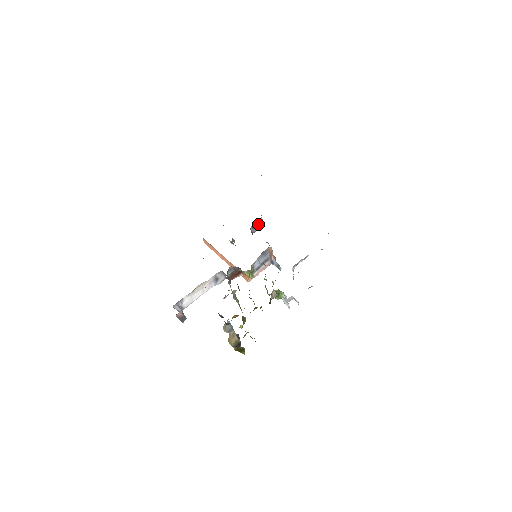
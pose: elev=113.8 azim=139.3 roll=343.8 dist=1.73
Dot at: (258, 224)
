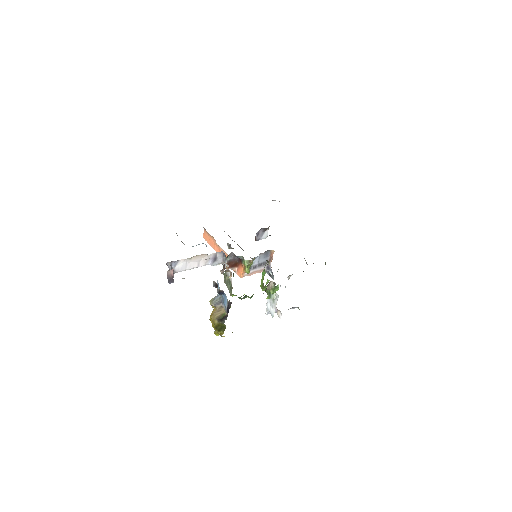
Dot at: (263, 234)
